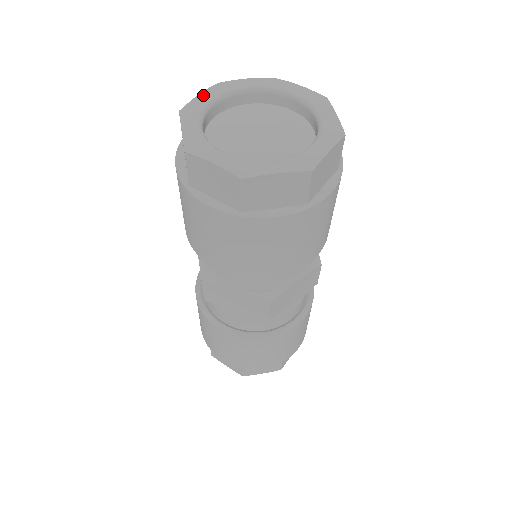
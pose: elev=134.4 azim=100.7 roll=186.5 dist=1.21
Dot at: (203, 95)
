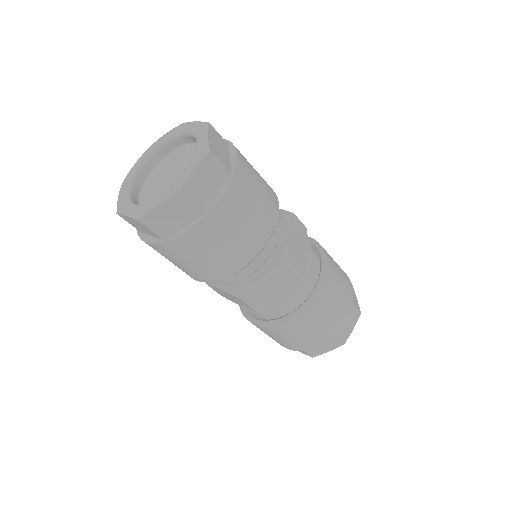
Dot at: (120, 194)
